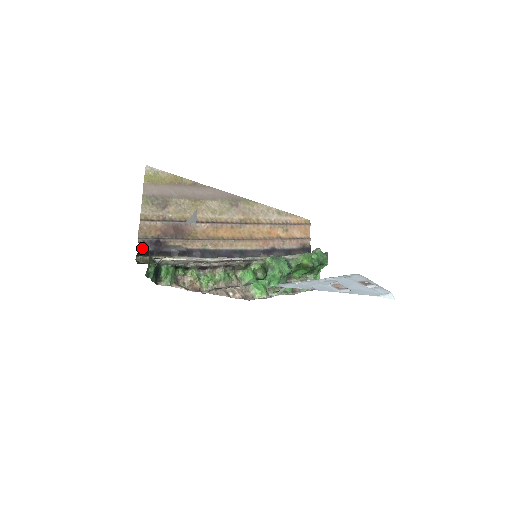
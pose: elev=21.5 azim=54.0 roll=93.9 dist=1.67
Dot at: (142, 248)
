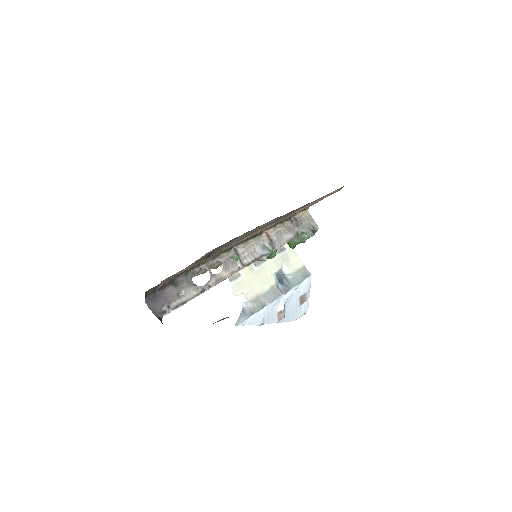
Dot at: (158, 291)
